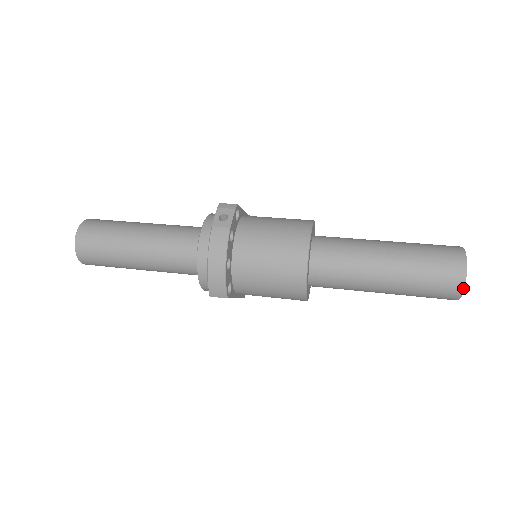
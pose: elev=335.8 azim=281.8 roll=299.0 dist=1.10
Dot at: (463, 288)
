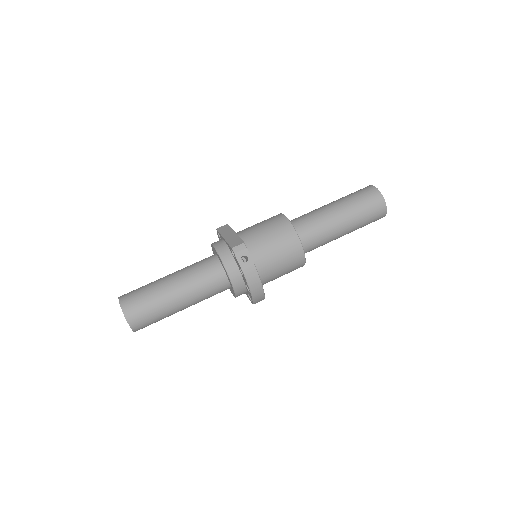
Dot at: occluded
